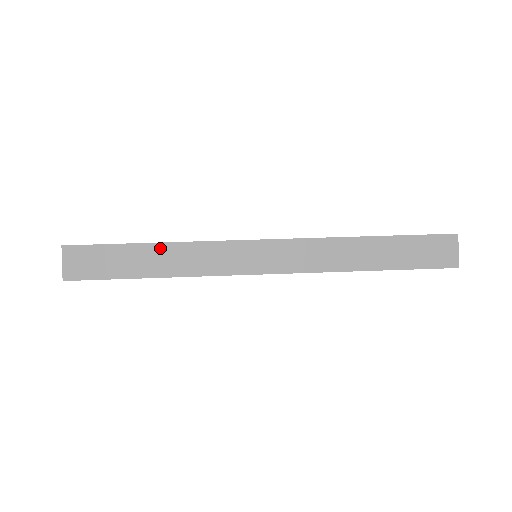
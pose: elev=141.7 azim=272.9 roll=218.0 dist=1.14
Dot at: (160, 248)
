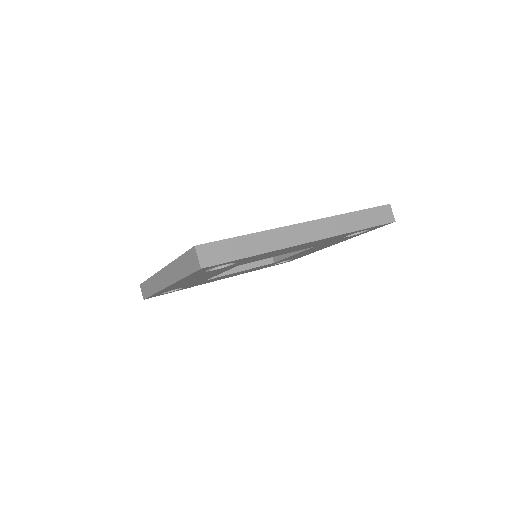
Dot at: (252, 237)
